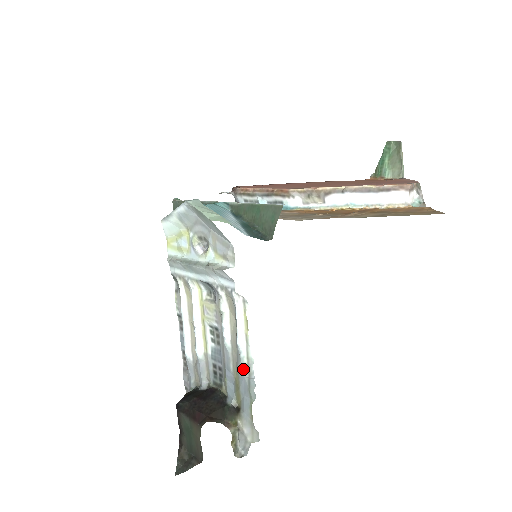
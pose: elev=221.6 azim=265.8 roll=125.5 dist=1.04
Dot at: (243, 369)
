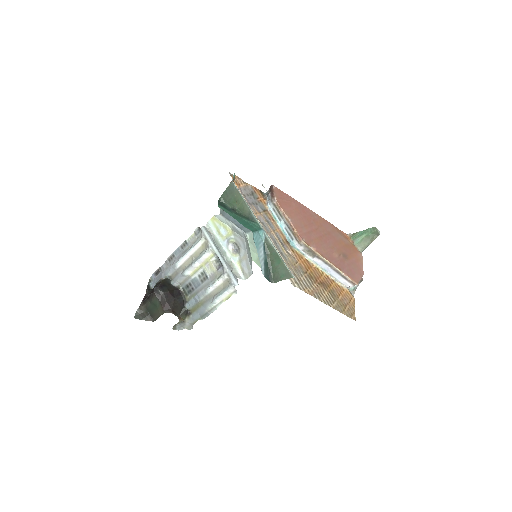
Dot at: (208, 307)
